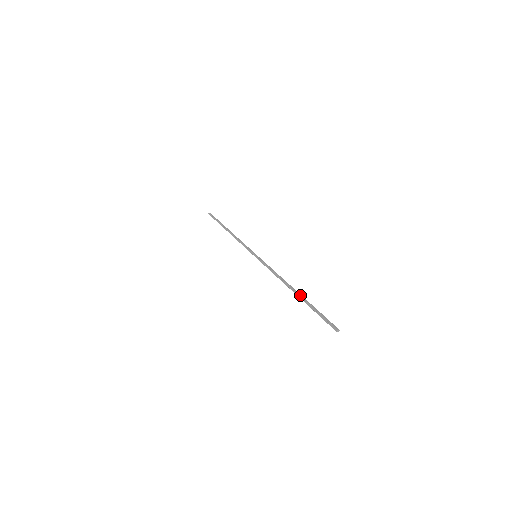
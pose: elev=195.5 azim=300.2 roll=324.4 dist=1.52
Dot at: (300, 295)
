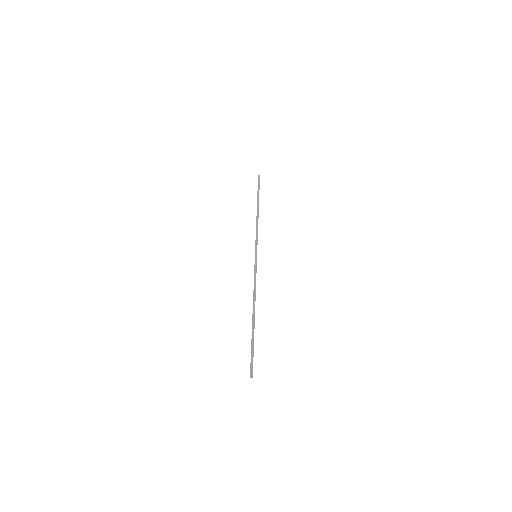
Dot at: (252, 324)
